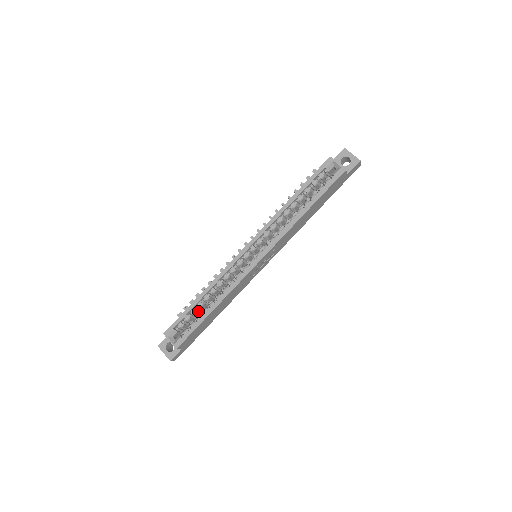
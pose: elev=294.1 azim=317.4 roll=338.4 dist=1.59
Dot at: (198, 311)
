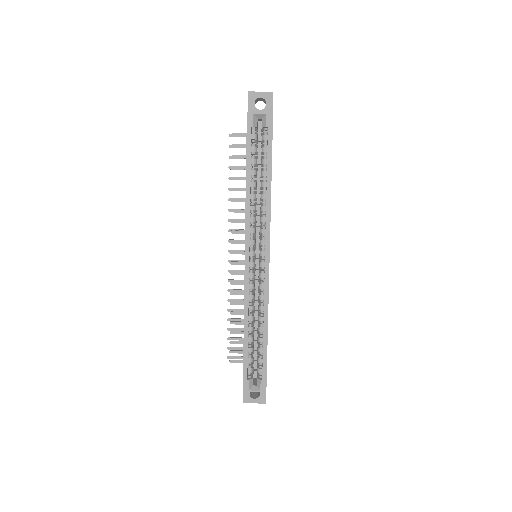
Dot at: (253, 346)
